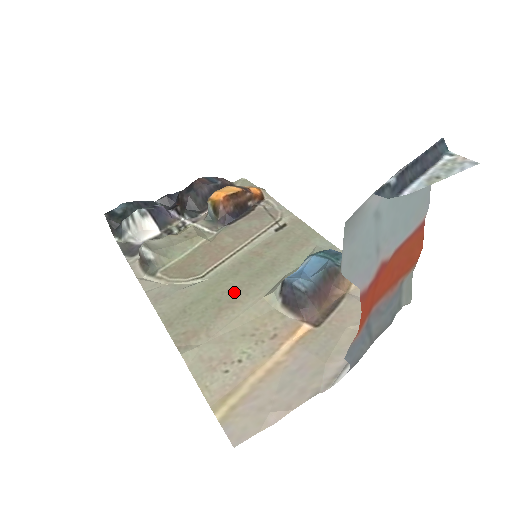
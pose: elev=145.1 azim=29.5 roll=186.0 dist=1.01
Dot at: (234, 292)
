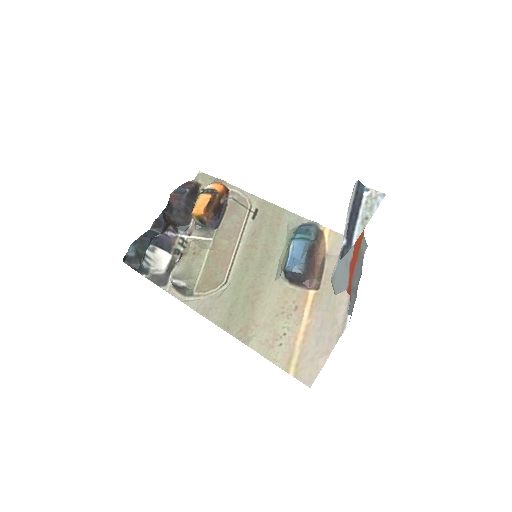
Dot at: (254, 286)
